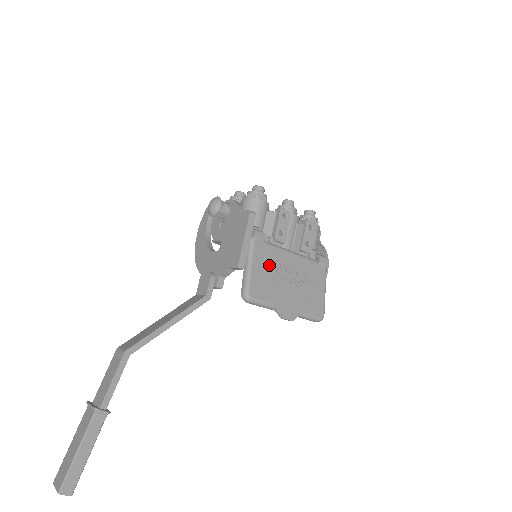
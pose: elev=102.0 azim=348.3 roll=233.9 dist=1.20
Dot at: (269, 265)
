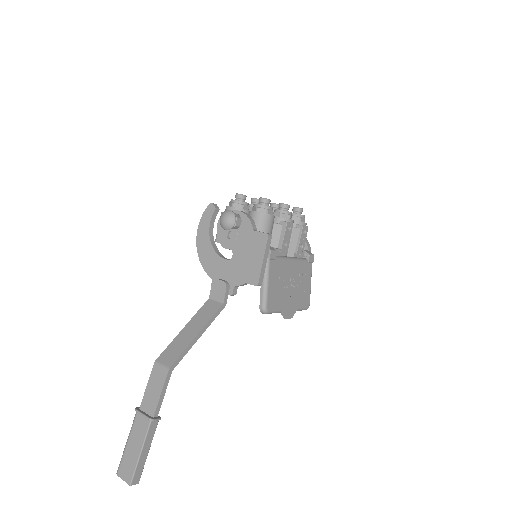
Dot at: (279, 277)
